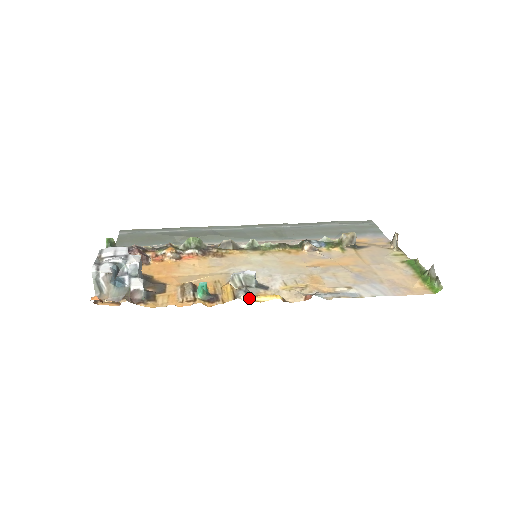
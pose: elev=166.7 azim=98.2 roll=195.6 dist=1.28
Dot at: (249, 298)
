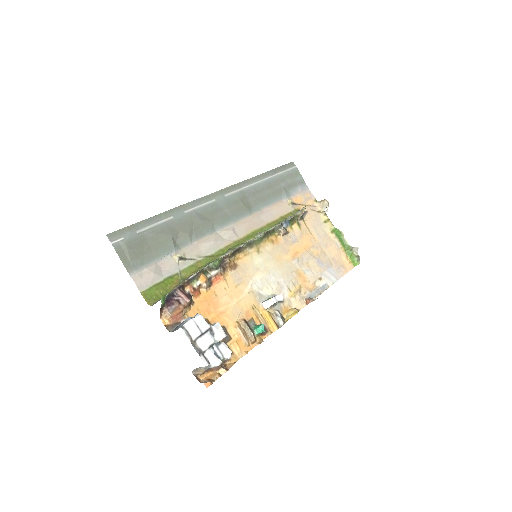
Dot at: (284, 322)
